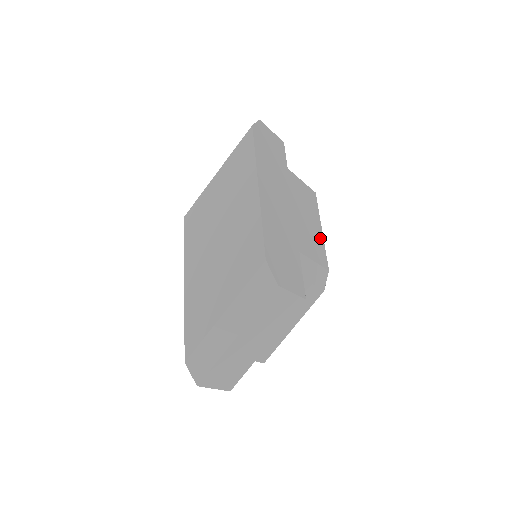
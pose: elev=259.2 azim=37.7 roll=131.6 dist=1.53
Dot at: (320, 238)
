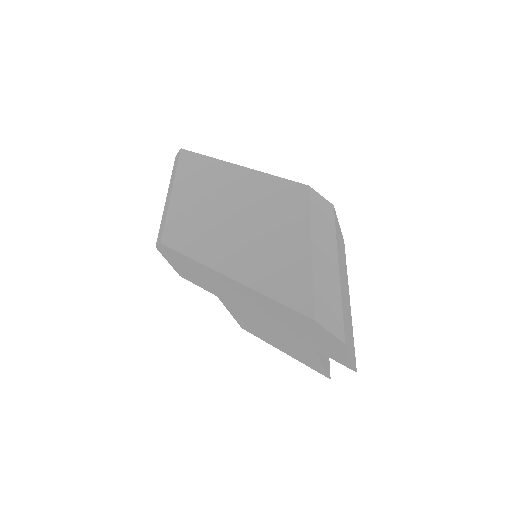
Dot at: occluded
